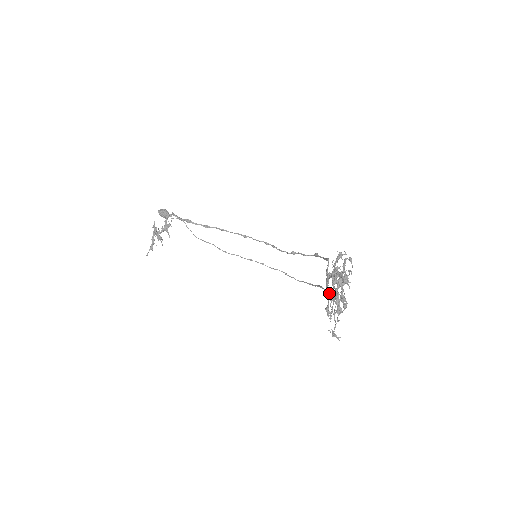
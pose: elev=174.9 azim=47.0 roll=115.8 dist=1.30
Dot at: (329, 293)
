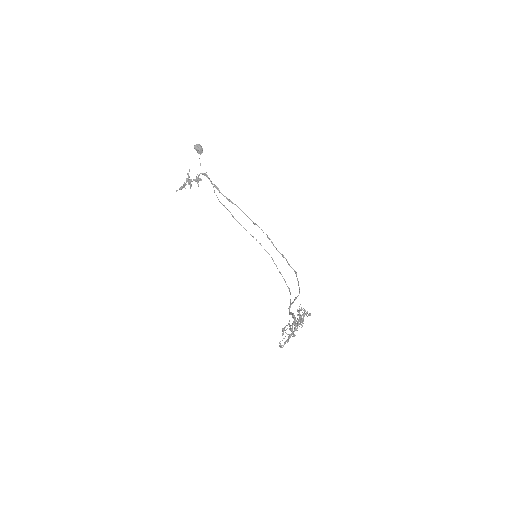
Dot at: occluded
